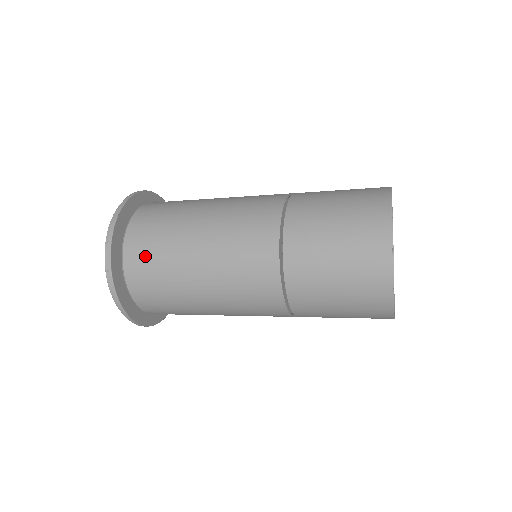
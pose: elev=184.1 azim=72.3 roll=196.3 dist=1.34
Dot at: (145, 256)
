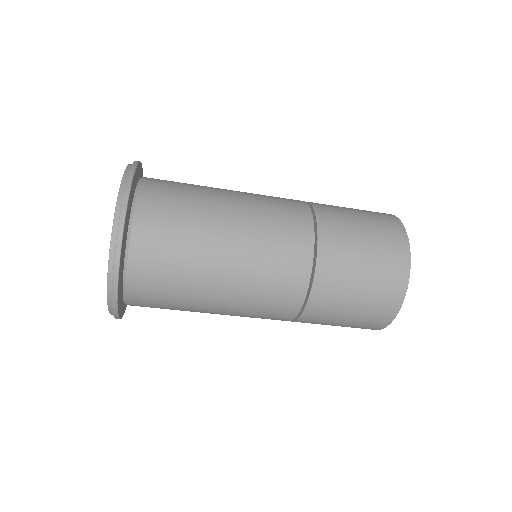
Dot at: (164, 220)
